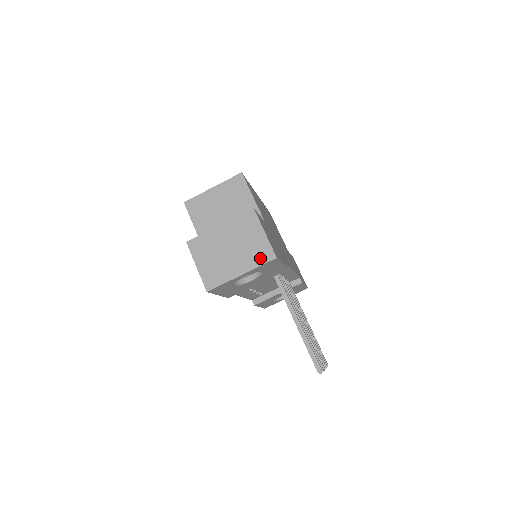
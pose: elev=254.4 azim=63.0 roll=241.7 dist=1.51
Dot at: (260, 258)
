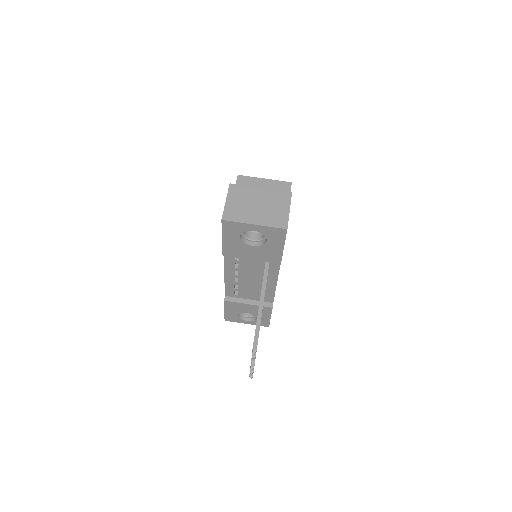
Dot at: (275, 222)
